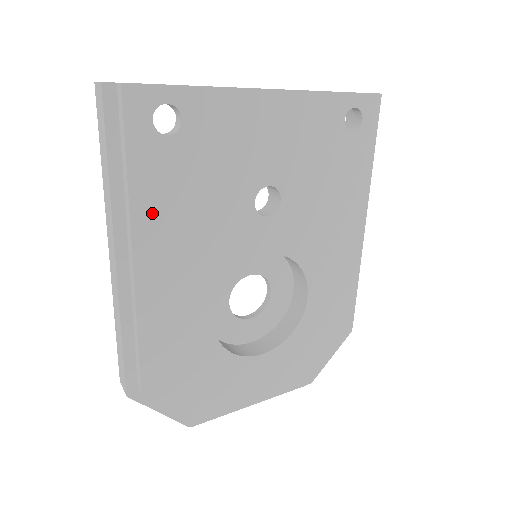
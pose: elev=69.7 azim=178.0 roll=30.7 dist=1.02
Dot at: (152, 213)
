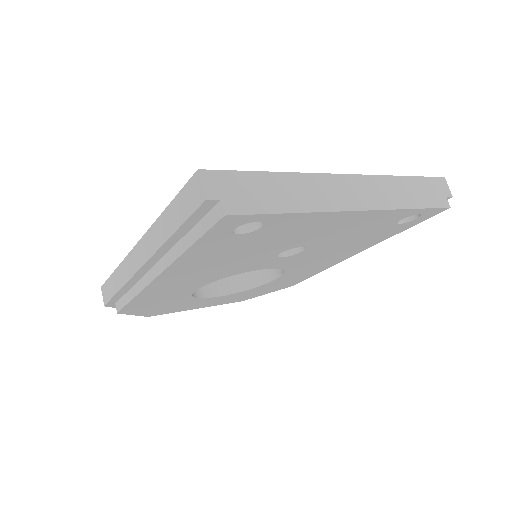
Dot at: (191, 262)
